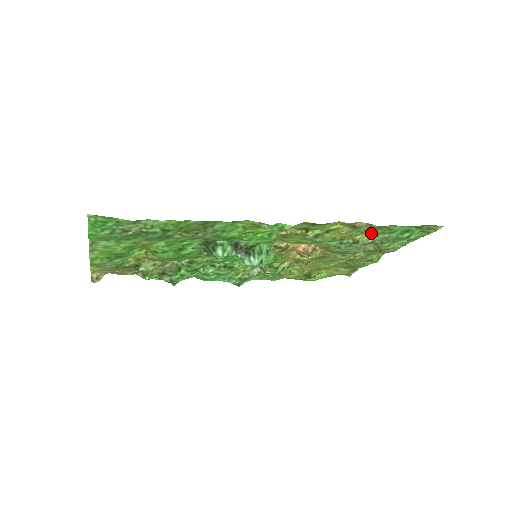
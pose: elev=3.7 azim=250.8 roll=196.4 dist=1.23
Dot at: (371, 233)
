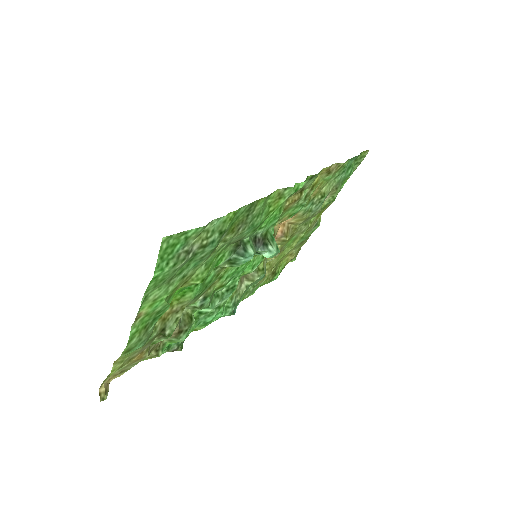
Dot at: (331, 180)
